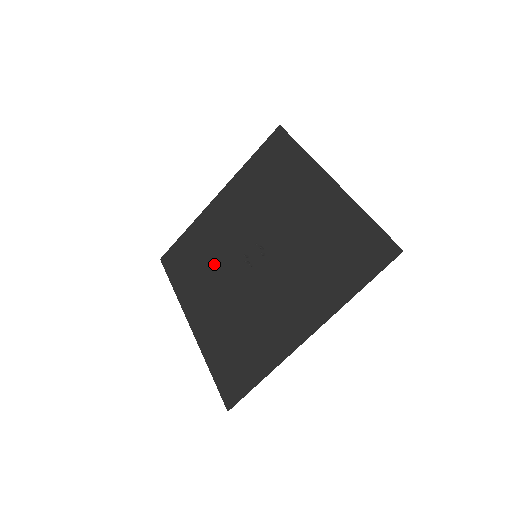
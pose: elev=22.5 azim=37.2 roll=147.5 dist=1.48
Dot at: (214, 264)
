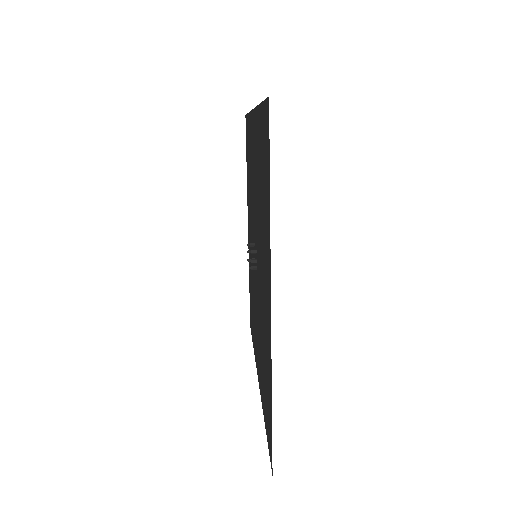
Dot at: (251, 202)
